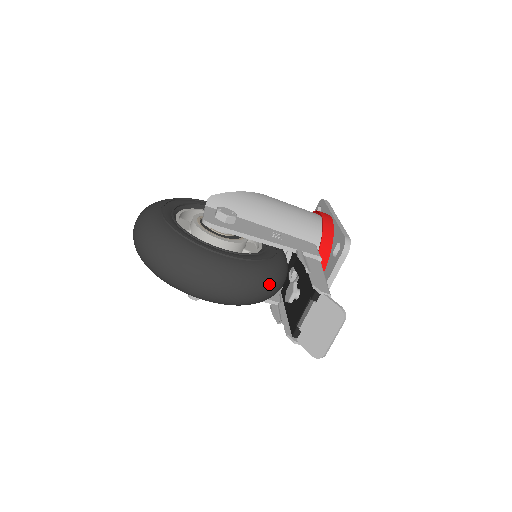
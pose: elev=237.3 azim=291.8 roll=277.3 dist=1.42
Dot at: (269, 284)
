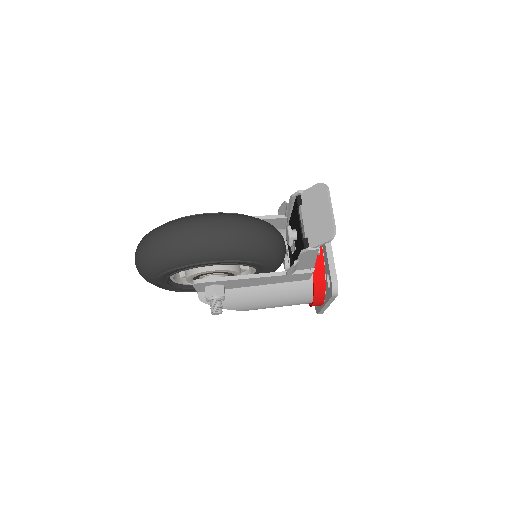
Dot at: (260, 224)
